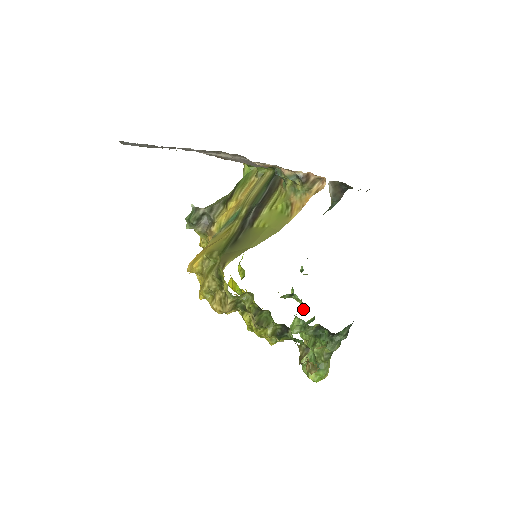
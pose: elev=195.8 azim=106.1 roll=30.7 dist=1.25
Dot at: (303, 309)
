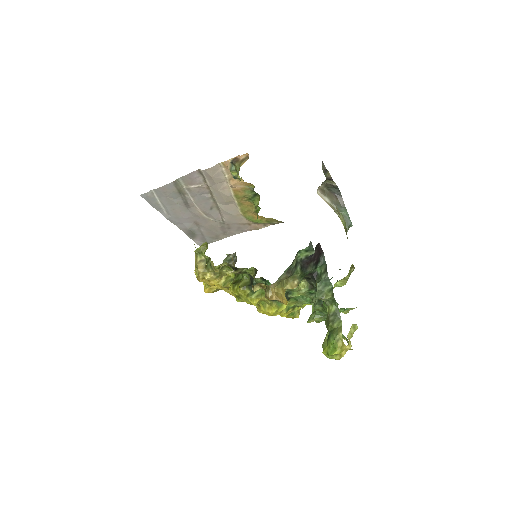
Dot at: occluded
